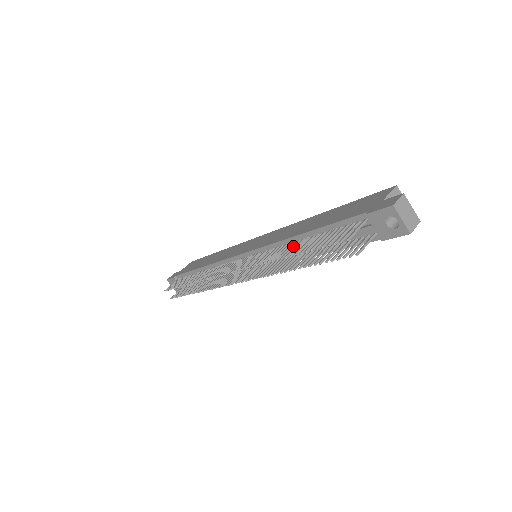
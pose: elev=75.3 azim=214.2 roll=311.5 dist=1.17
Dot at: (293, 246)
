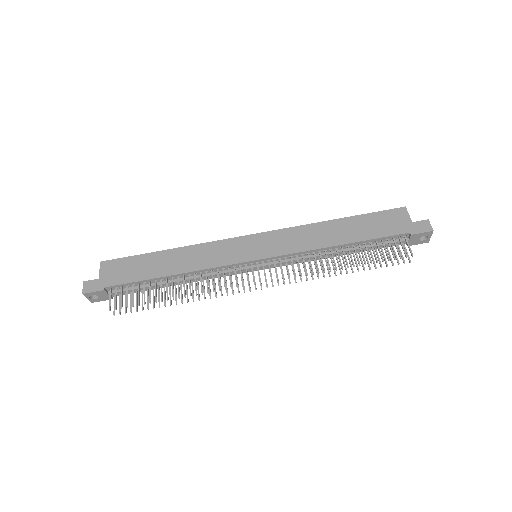
Dot at: occluded
